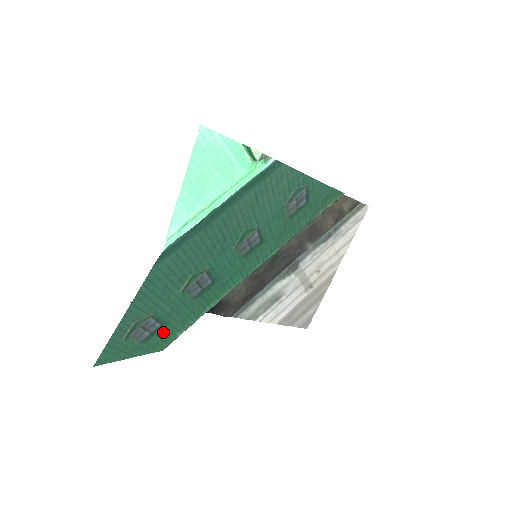
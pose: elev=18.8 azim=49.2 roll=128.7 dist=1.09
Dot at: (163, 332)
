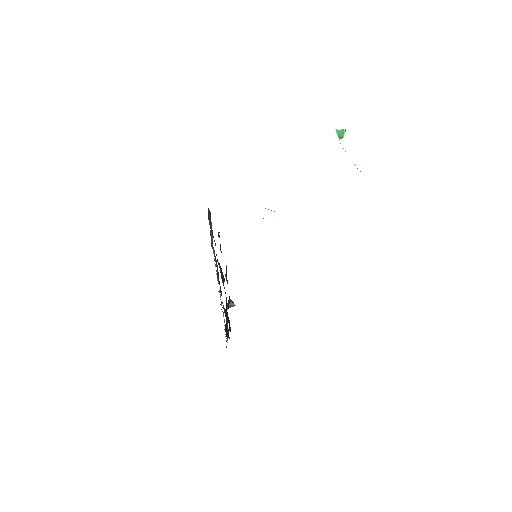
Dot at: occluded
